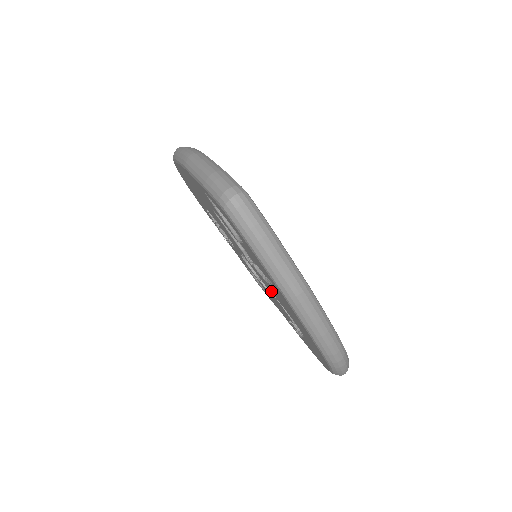
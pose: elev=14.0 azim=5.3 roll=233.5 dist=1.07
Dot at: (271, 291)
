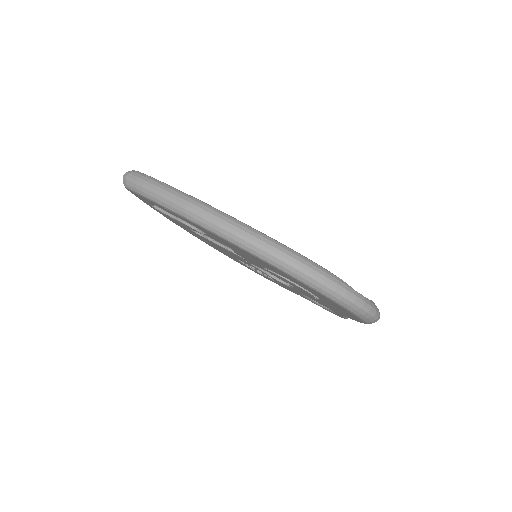
Dot at: occluded
